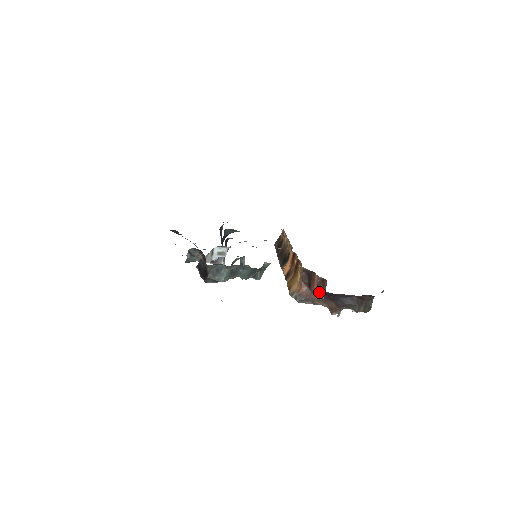
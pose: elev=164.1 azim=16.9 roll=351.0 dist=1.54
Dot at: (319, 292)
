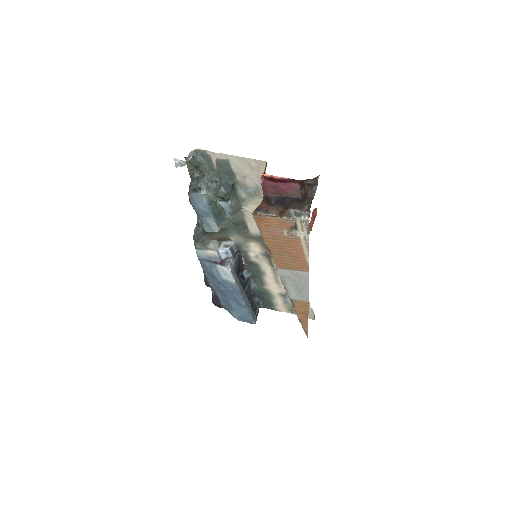
Dot at: (263, 177)
